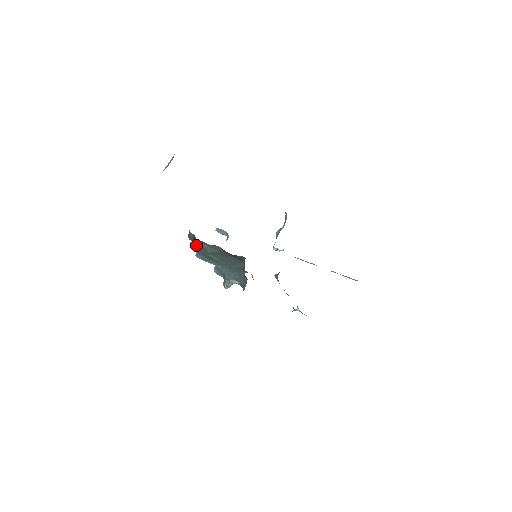
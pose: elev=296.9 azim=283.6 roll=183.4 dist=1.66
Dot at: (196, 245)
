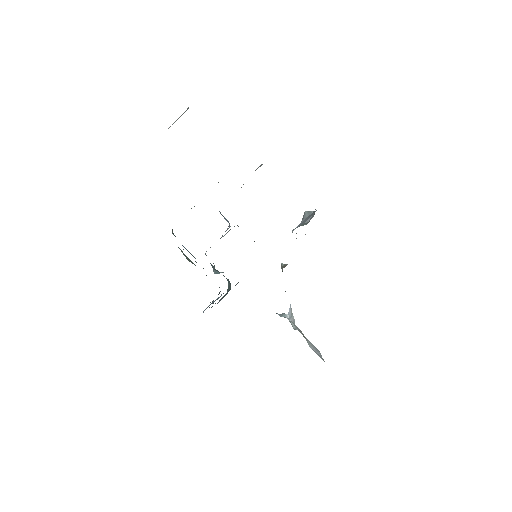
Dot at: occluded
